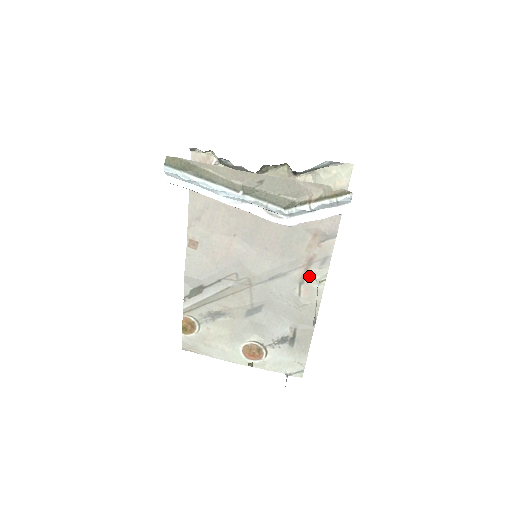
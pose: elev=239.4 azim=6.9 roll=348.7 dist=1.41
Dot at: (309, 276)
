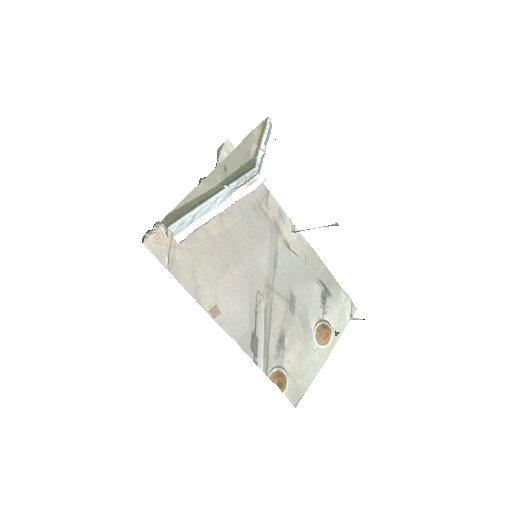
Dot at: (286, 235)
